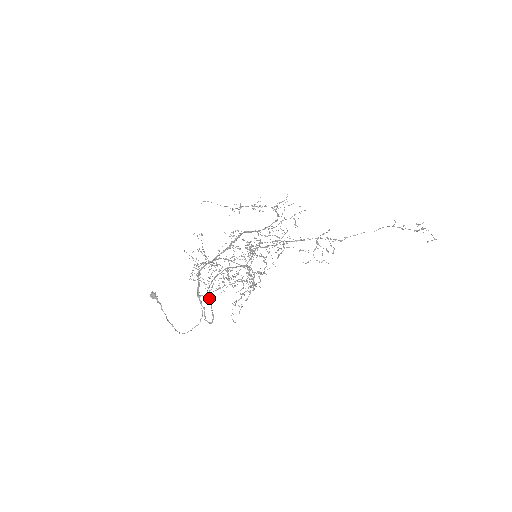
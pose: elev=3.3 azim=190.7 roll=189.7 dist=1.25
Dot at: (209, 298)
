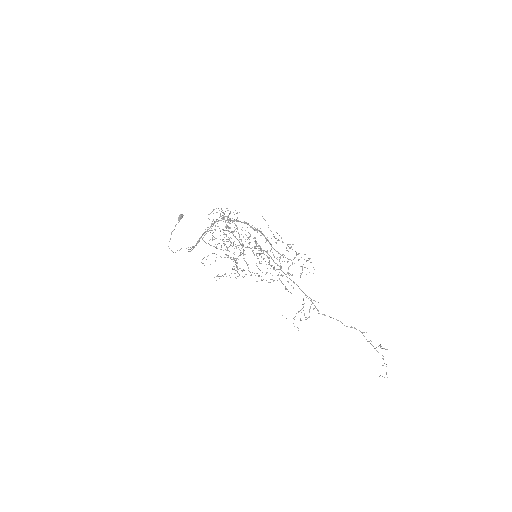
Dot at: (204, 235)
